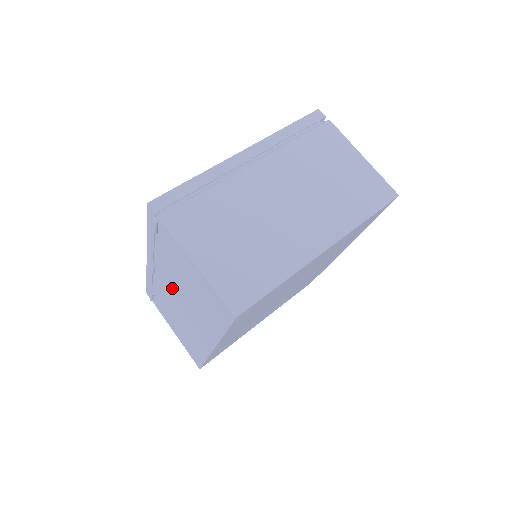
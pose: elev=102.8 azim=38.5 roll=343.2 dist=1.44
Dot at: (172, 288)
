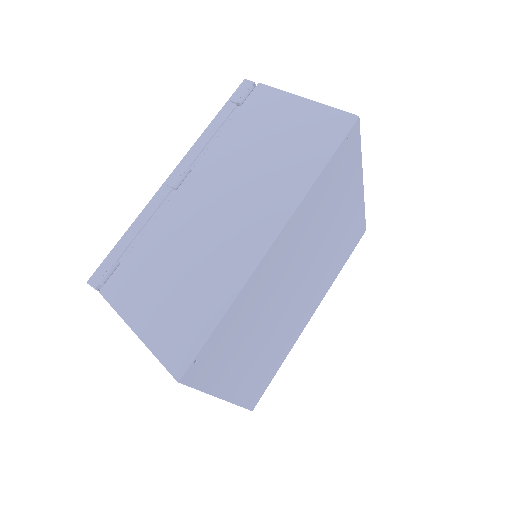
Dot at: (217, 183)
